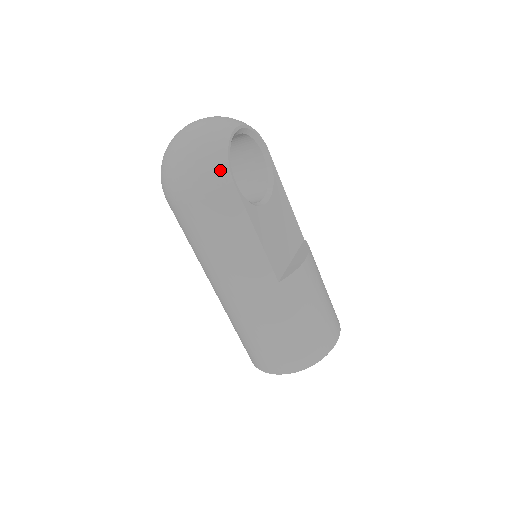
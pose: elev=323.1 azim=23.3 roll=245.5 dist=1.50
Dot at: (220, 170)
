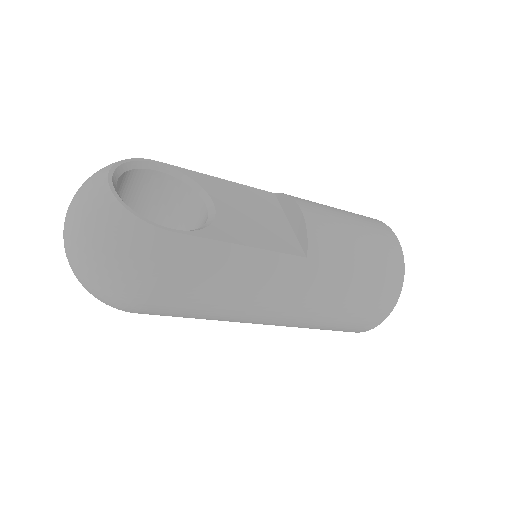
Dot at: (145, 237)
